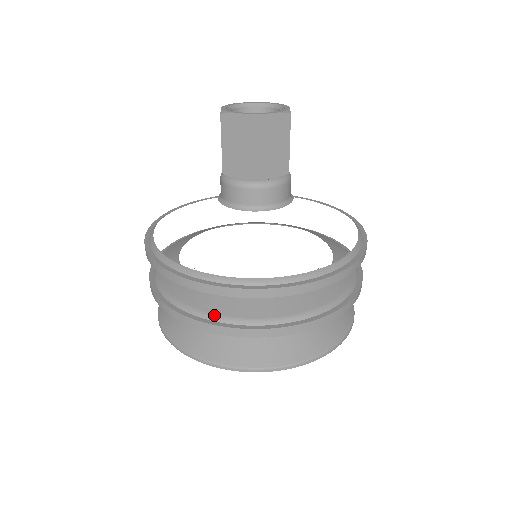
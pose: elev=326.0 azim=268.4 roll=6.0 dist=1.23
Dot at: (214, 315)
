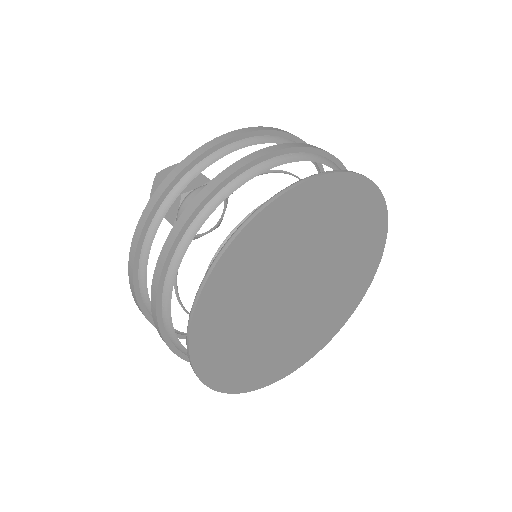
Dot at: occluded
